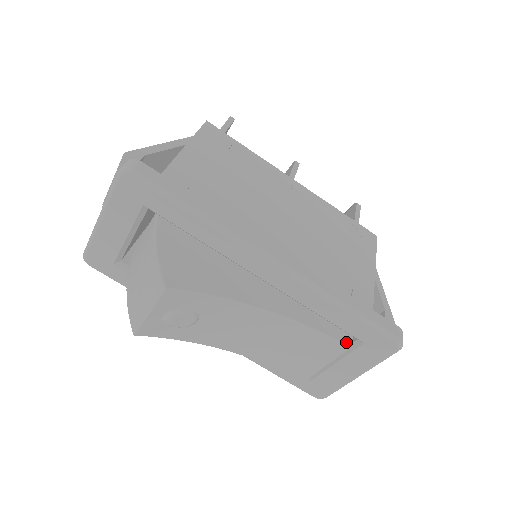
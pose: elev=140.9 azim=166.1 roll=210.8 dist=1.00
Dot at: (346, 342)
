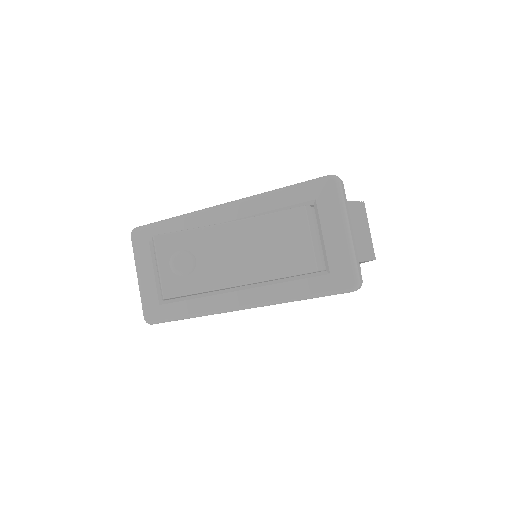
Dot at: (301, 206)
